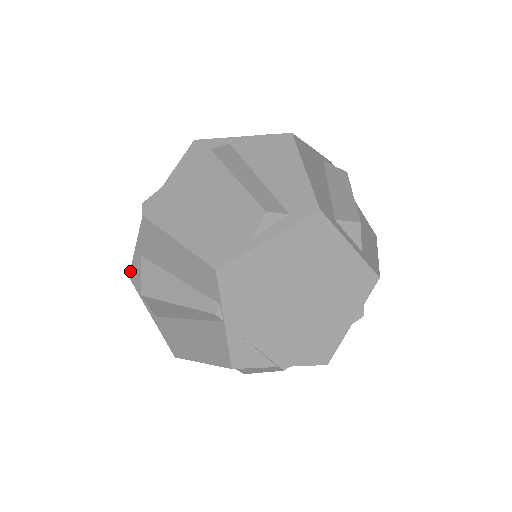
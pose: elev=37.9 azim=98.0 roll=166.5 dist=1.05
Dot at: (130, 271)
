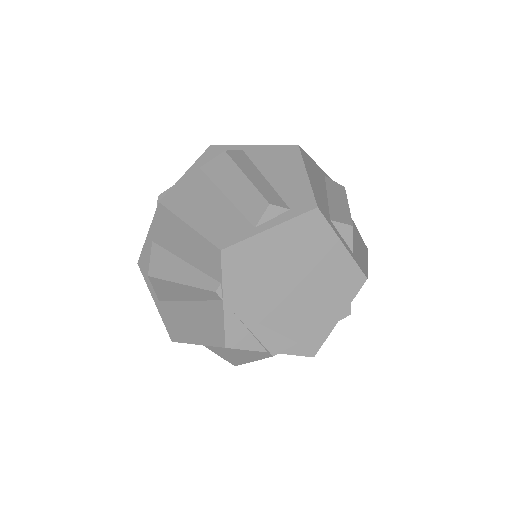
Dot at: (139, 257)
